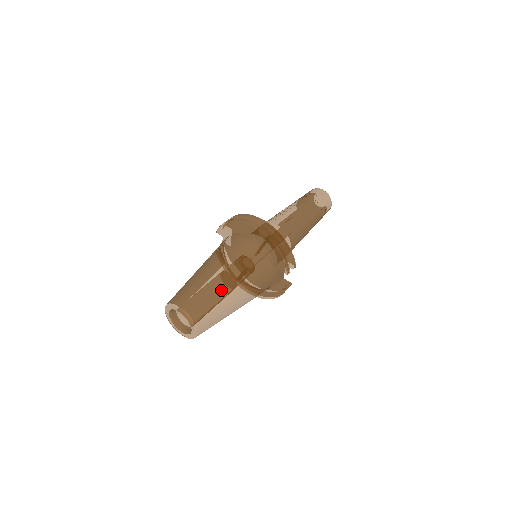
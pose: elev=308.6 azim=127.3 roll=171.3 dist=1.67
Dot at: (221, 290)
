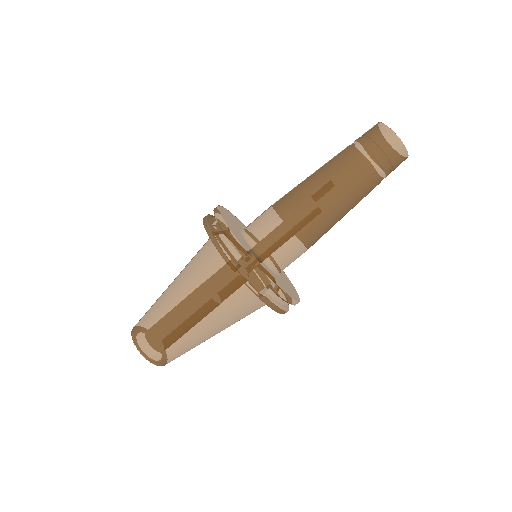
Dot at: (164, 305)
